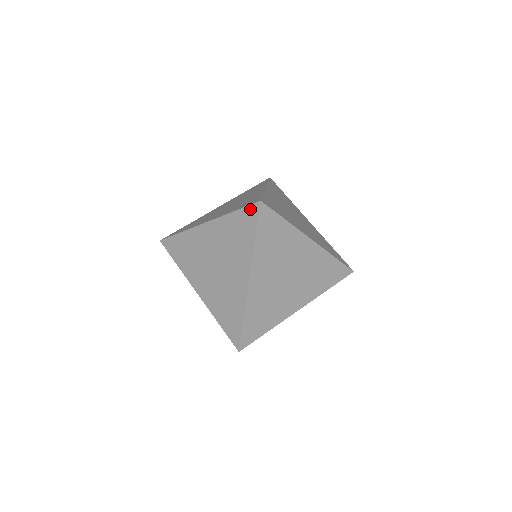
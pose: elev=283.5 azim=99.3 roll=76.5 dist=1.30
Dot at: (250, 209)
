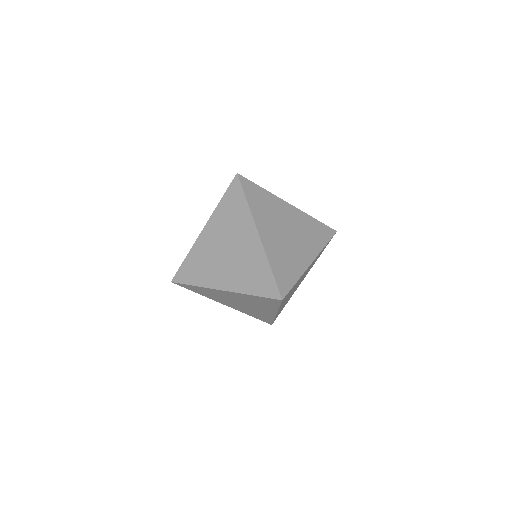
Dot at: (232, 185)
